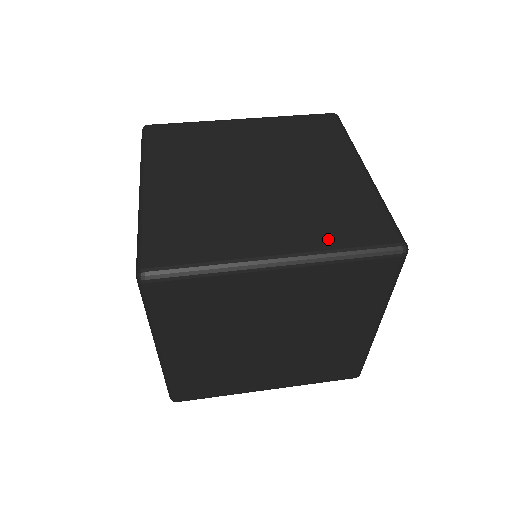
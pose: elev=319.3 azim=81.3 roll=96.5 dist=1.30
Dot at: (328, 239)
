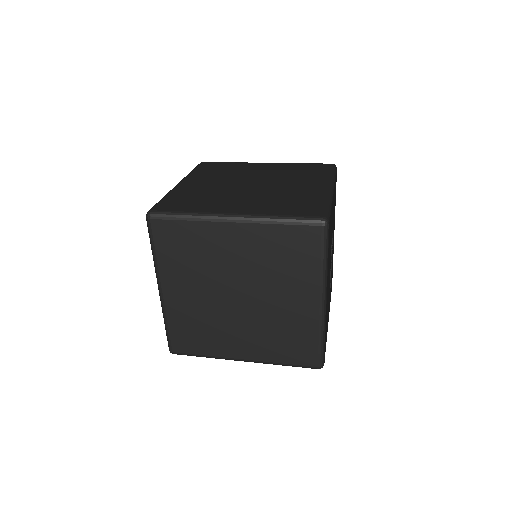
Dot at: (273, 211)
